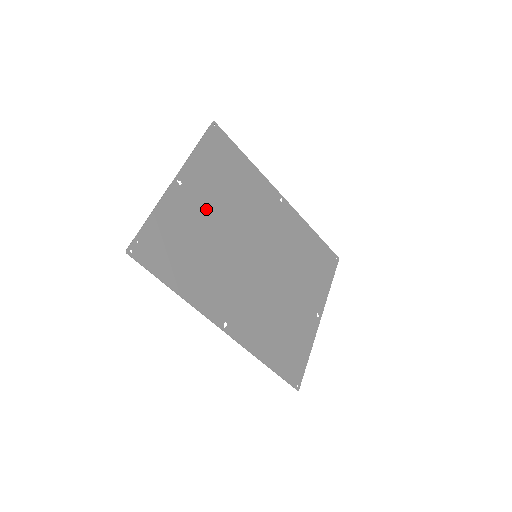
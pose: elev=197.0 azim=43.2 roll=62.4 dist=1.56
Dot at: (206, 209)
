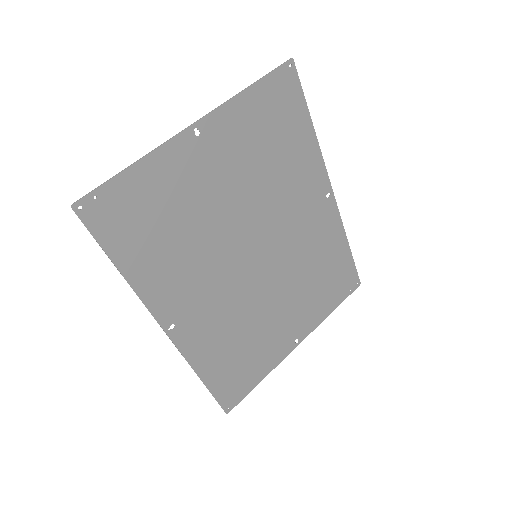
Dot at: (218, 179)
